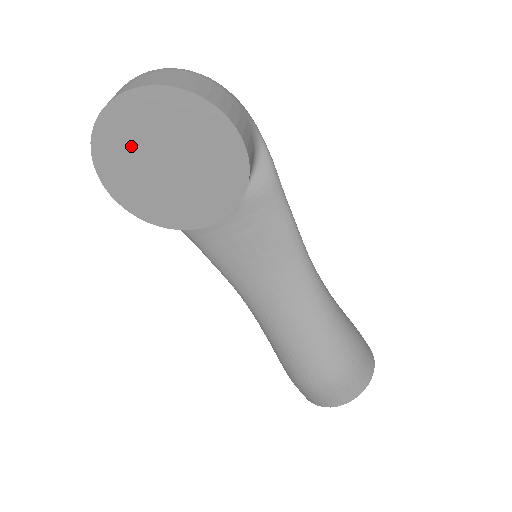
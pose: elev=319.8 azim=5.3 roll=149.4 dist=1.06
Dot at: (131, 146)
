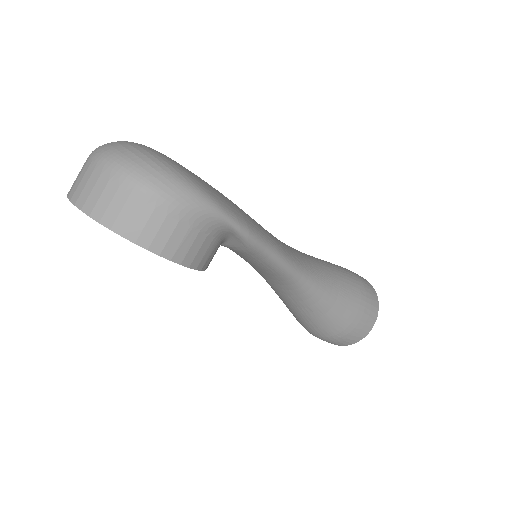
Dot at: occluded
